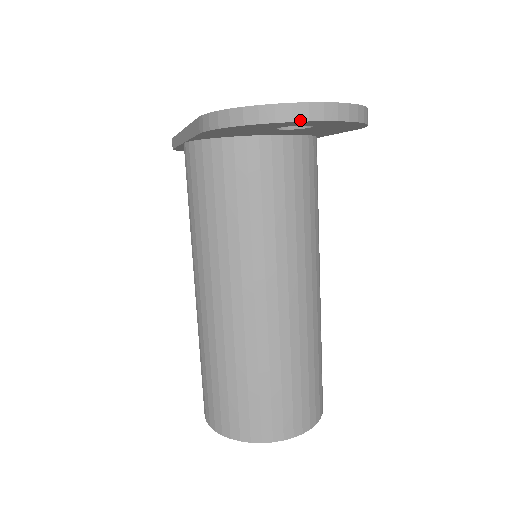
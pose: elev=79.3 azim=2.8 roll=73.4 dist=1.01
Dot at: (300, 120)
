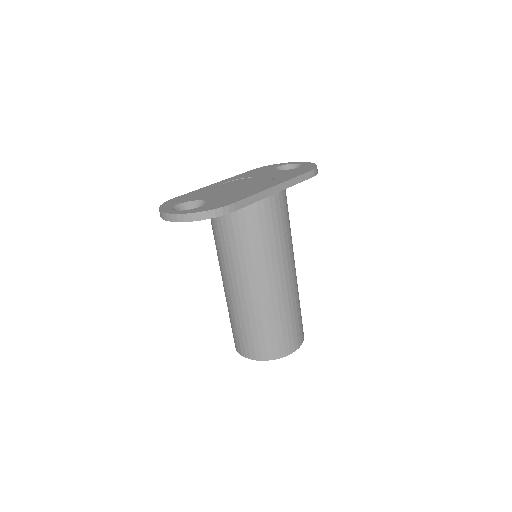
Dot at: (166, 220)
